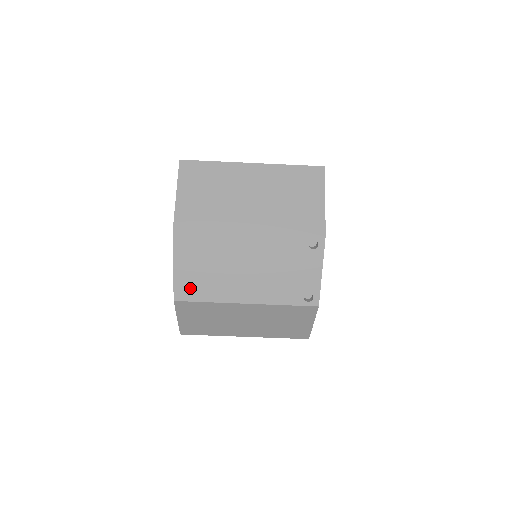
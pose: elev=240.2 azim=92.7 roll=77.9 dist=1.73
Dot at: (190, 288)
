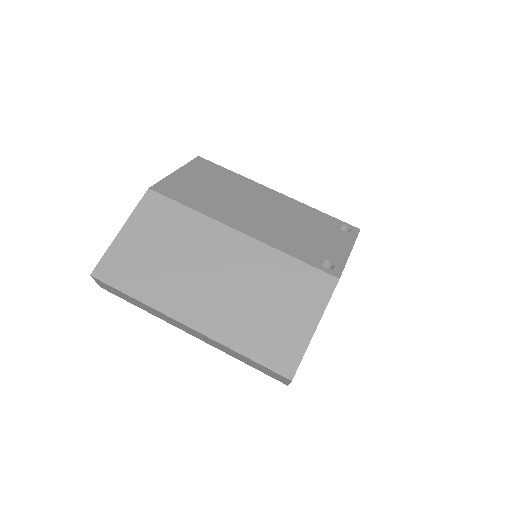
Dot at: (179, 190)
